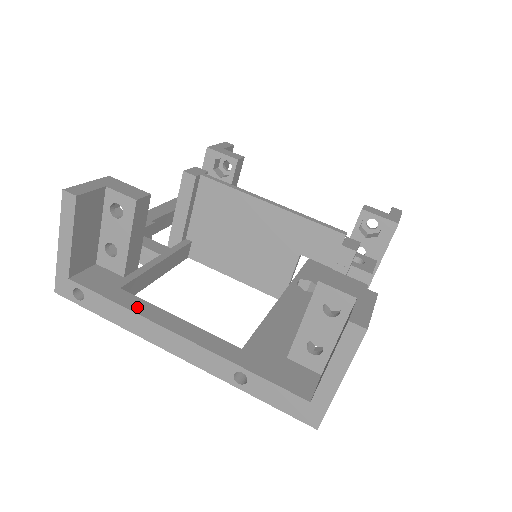
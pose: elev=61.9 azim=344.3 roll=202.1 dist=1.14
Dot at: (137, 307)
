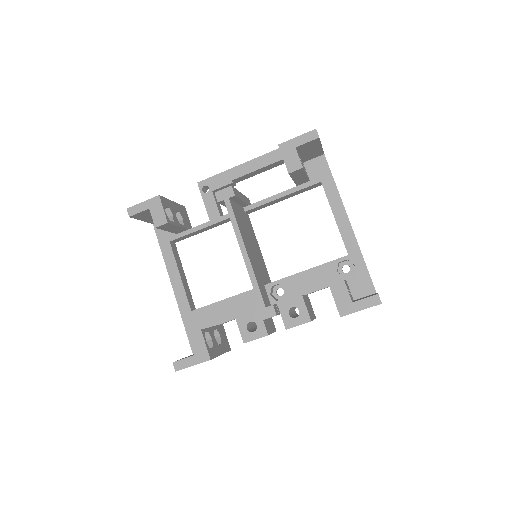
Dot at: (168, 259)
